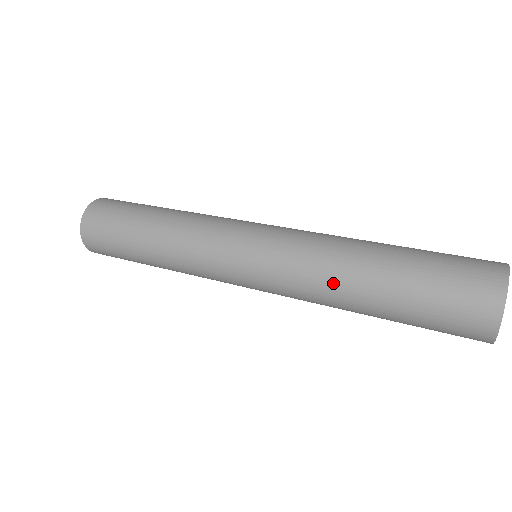
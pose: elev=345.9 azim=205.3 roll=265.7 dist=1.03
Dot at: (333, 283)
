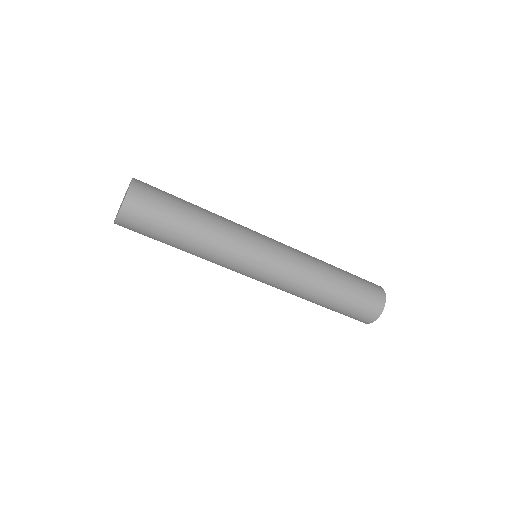
Dot at: (315, 282)
